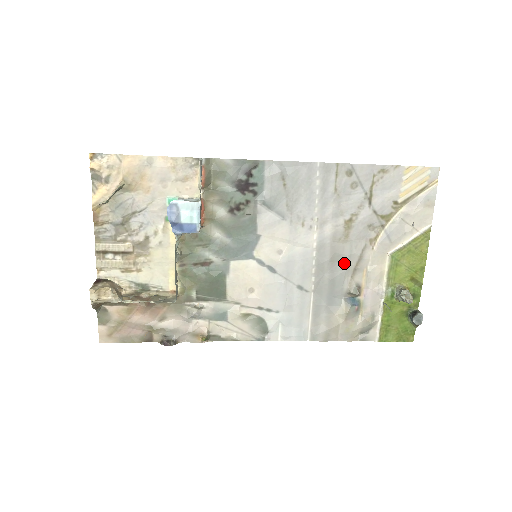
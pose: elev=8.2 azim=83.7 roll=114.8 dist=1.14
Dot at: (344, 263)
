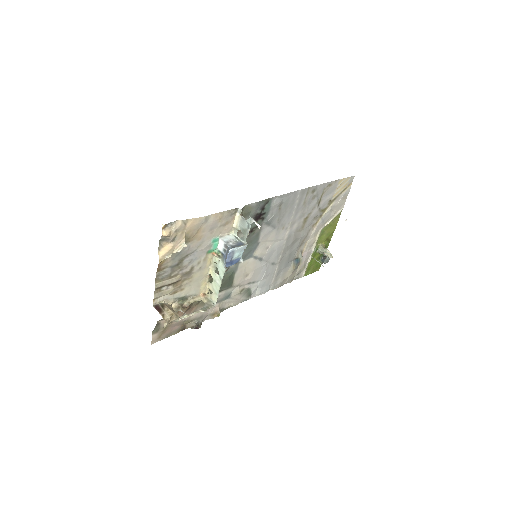
Dot at: (298, 242)
